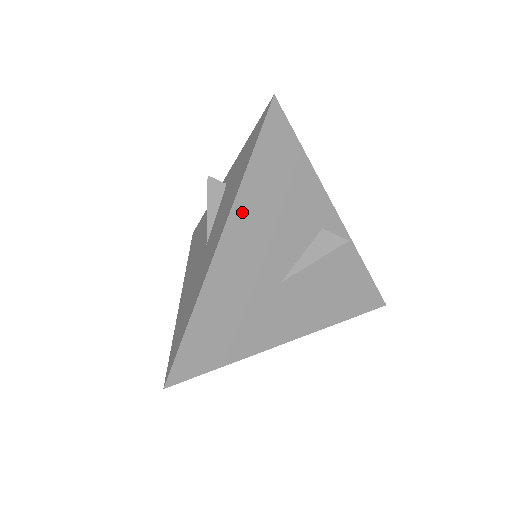
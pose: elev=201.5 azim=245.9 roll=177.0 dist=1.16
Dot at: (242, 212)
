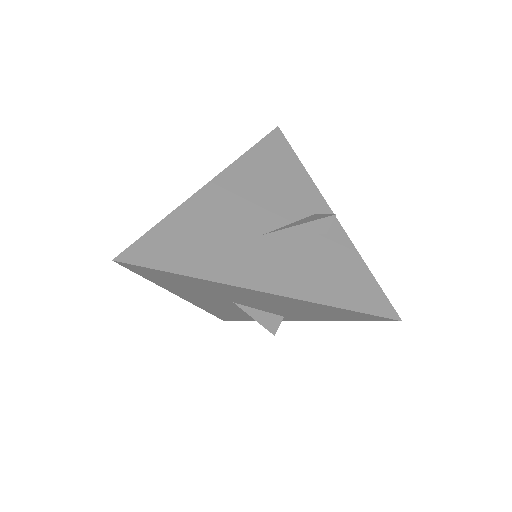
Dot at: (236, 173)
